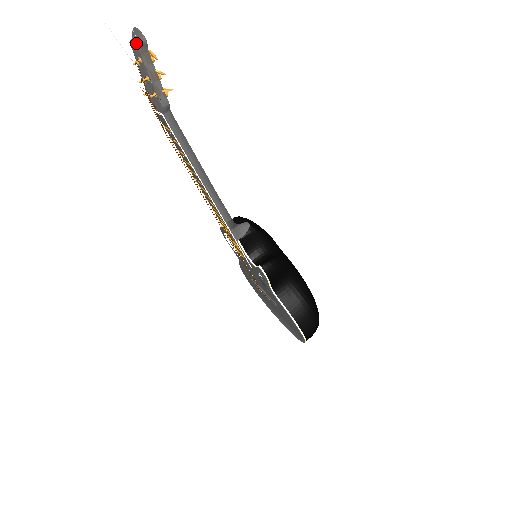
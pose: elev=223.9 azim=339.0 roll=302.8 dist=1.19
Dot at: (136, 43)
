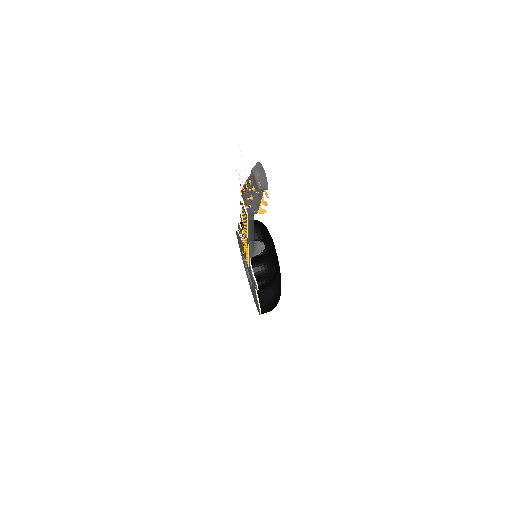
Dot at: (258, 185)
